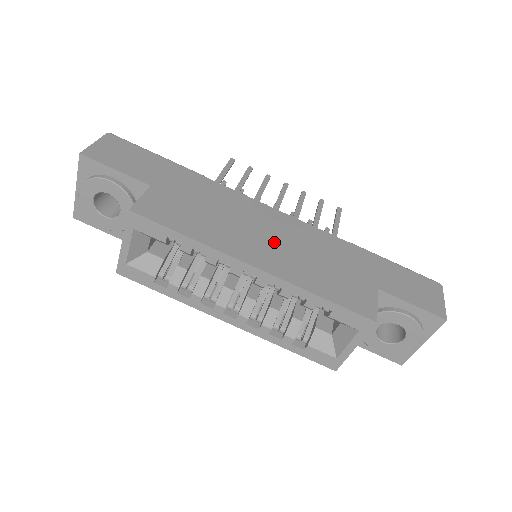
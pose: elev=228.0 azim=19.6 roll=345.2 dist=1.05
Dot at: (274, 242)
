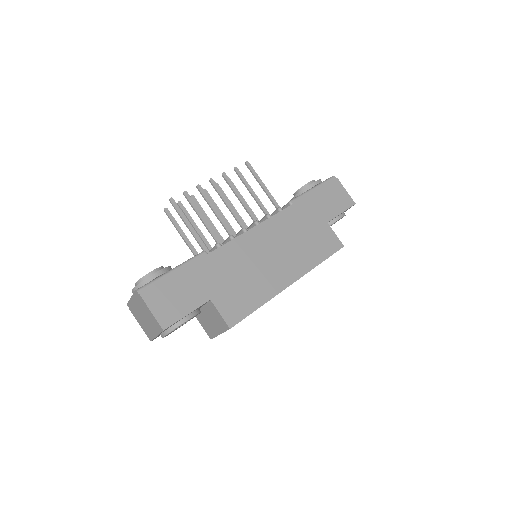
Dot at: (279, 255)
